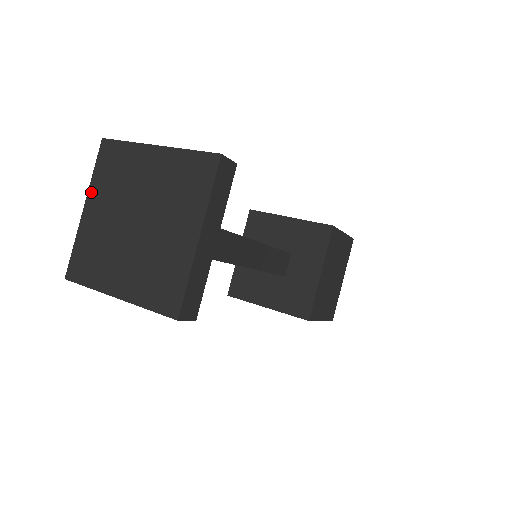
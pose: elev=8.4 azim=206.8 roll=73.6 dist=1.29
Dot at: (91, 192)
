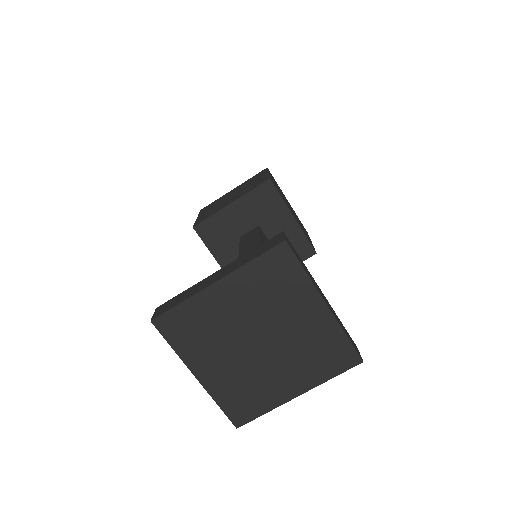
Dot at: (189, 362)
